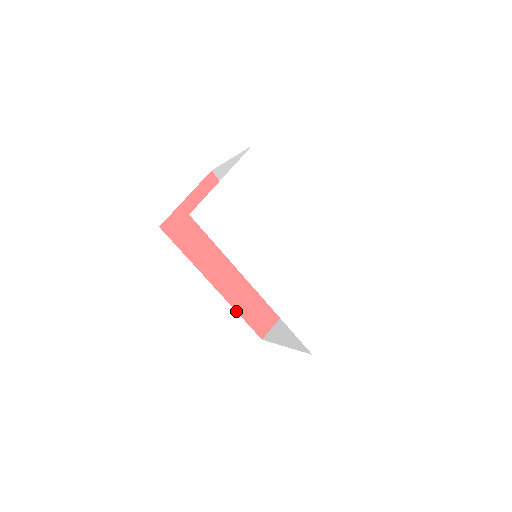
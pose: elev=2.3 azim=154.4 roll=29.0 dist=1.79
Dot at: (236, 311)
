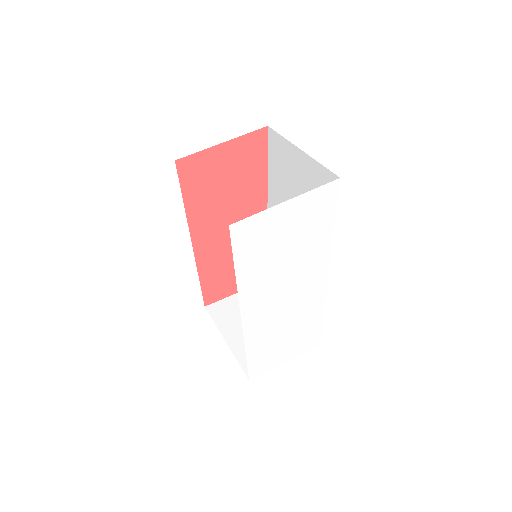
Dot at: (198, 274)
